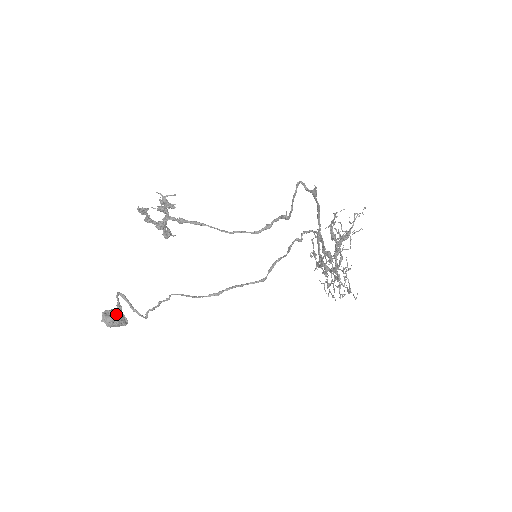
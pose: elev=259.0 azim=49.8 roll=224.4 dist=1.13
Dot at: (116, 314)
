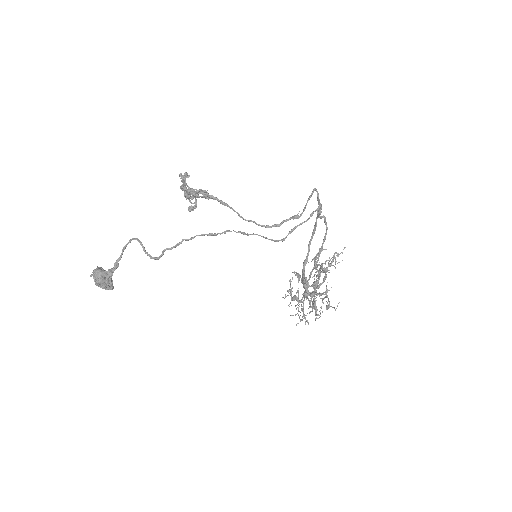
Dot at: (111, 270)
